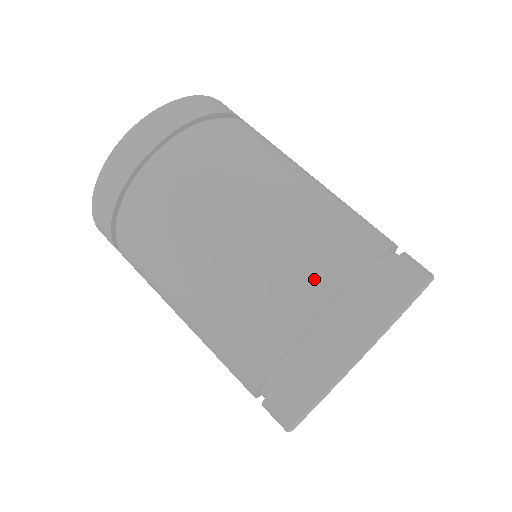
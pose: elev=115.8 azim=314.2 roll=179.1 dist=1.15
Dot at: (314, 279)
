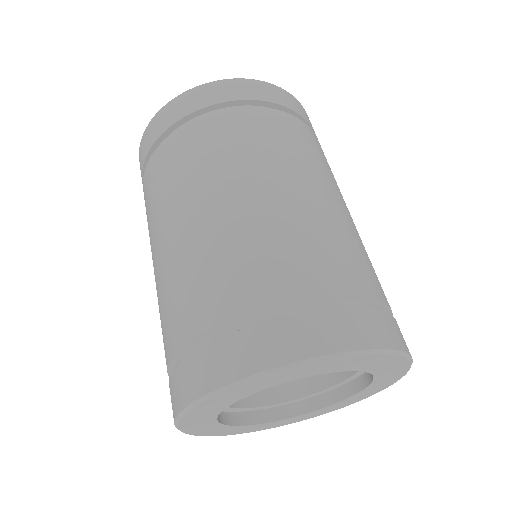
Dot at: (266, 278)
